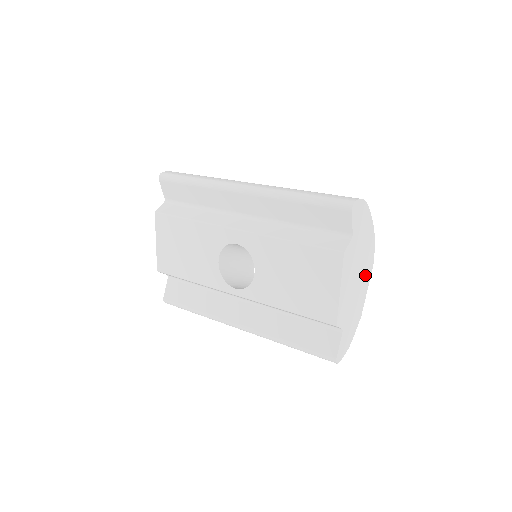
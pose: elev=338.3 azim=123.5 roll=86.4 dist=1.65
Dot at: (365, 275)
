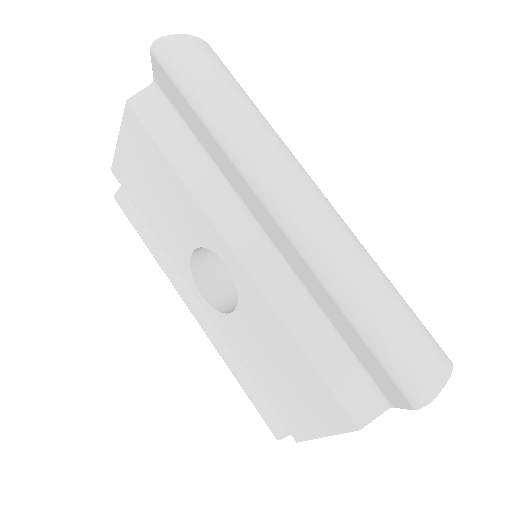
Dot at: occluded
